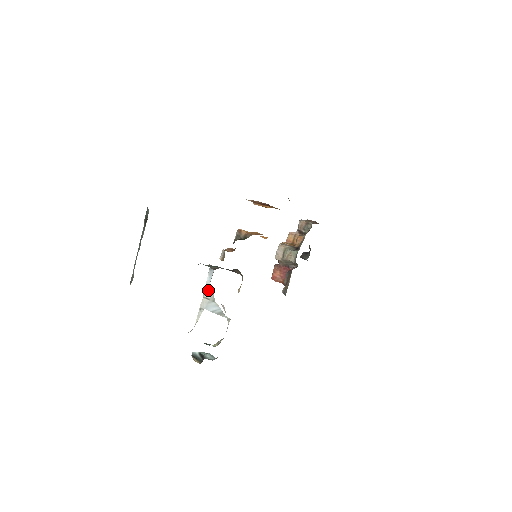
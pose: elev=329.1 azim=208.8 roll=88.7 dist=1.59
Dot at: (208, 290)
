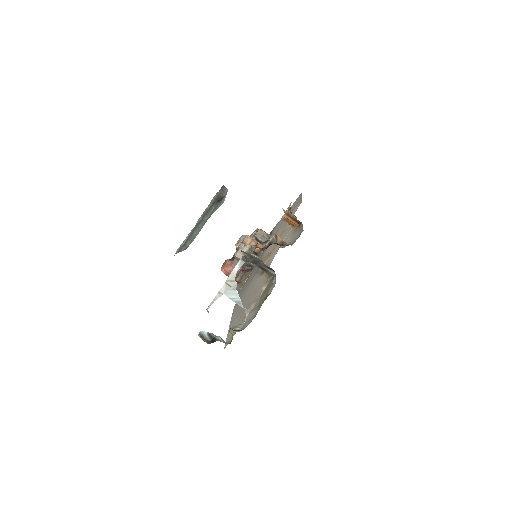
Dot at: (233, 278)
